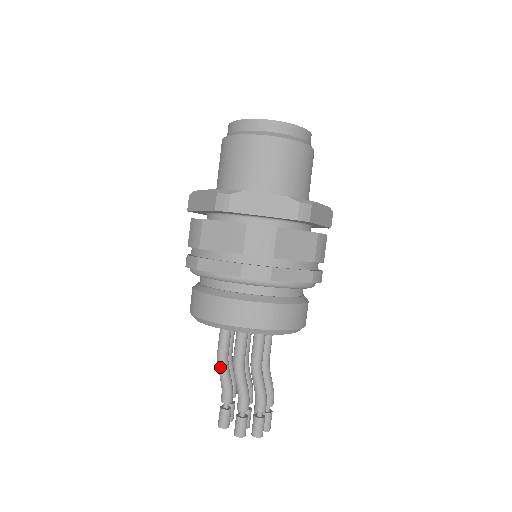
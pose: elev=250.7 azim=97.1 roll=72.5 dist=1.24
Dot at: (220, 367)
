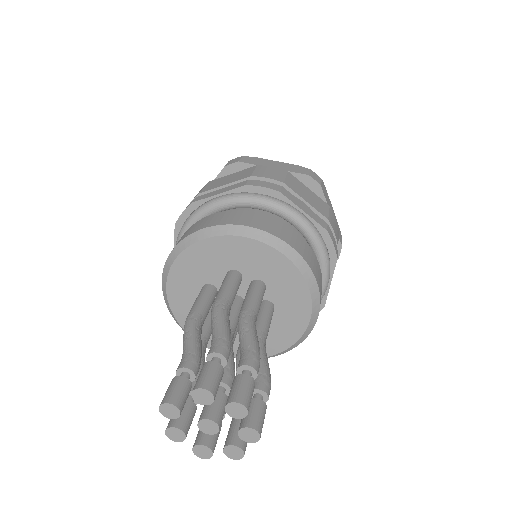
Dot at: (188, 324)
